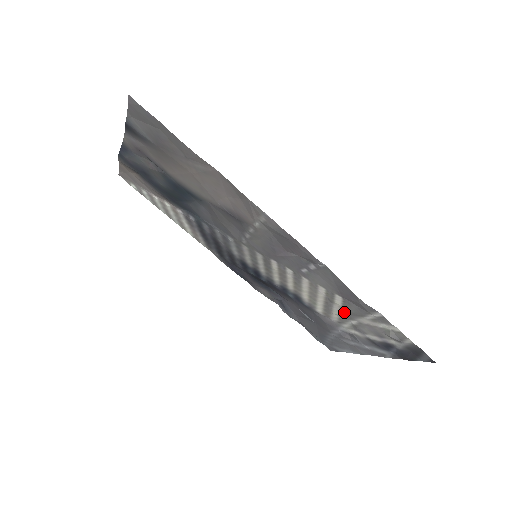
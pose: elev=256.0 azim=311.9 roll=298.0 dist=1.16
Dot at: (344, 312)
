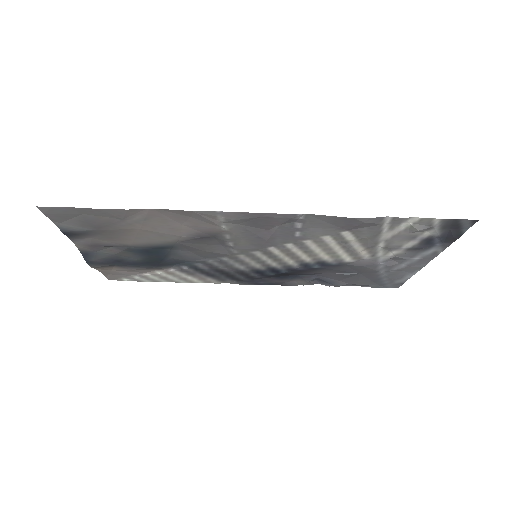
Dot at: (364, 243)
